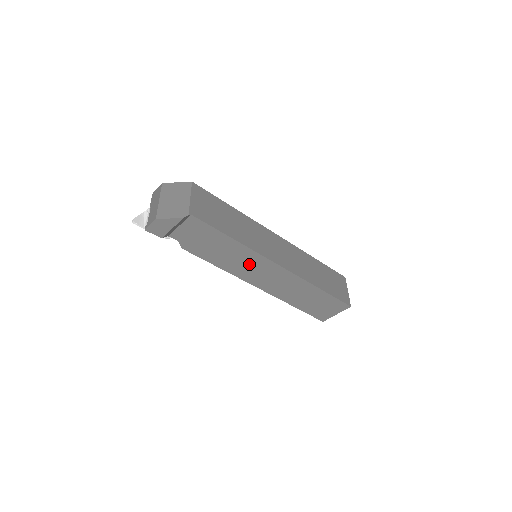
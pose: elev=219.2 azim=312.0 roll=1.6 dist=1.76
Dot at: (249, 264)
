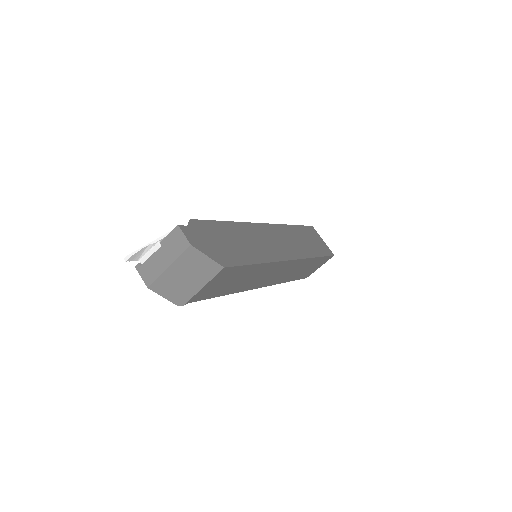
Dot at: occluded
